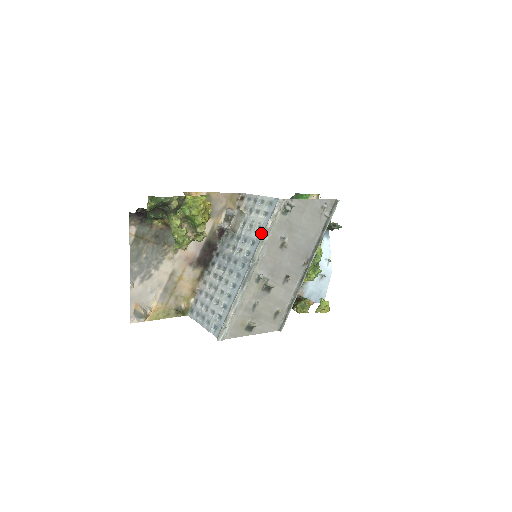
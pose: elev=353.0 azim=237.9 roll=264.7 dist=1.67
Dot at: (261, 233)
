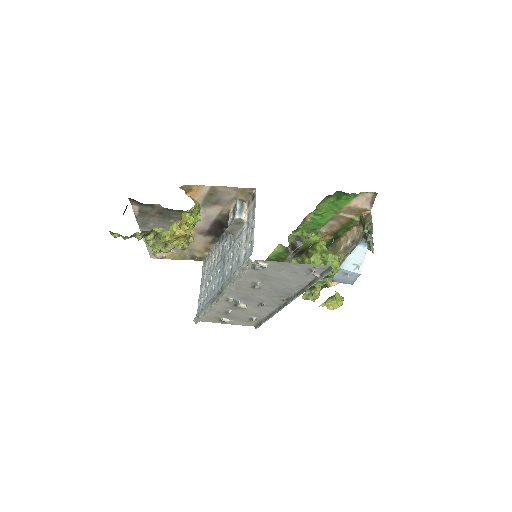
Dot at: (234, 270)
